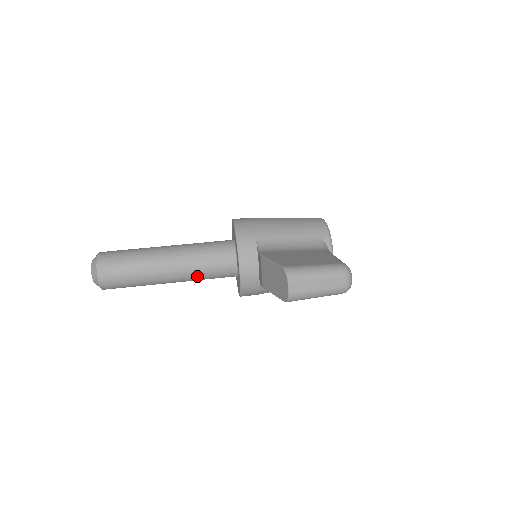
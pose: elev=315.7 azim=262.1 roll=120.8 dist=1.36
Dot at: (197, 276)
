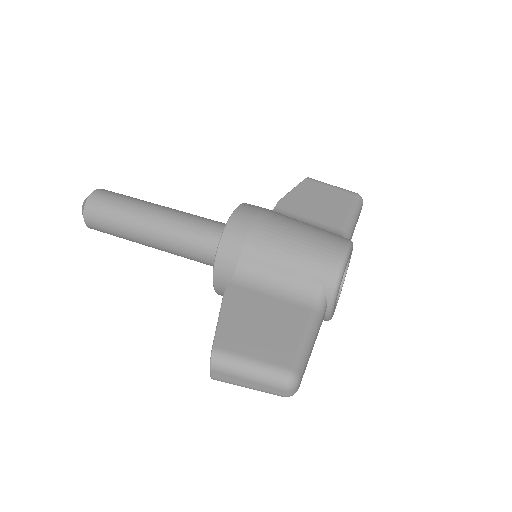
Dot at: (182, 256)
